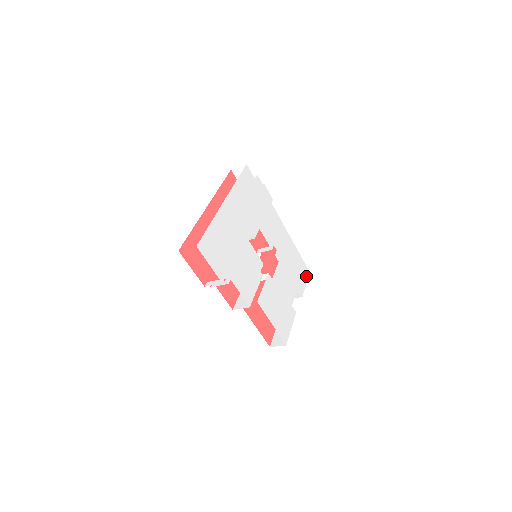
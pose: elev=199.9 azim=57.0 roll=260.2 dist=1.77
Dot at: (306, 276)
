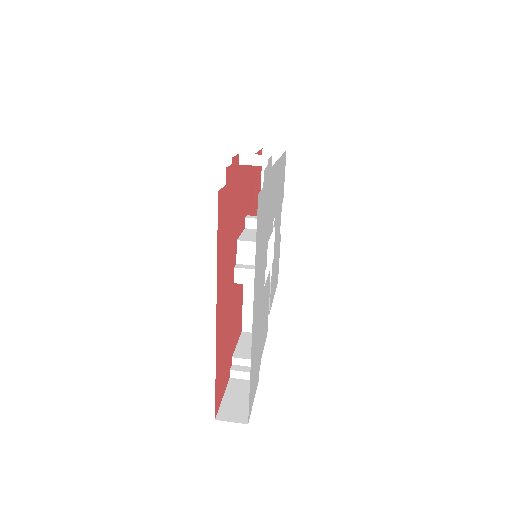
Dot at: (285, 165)
